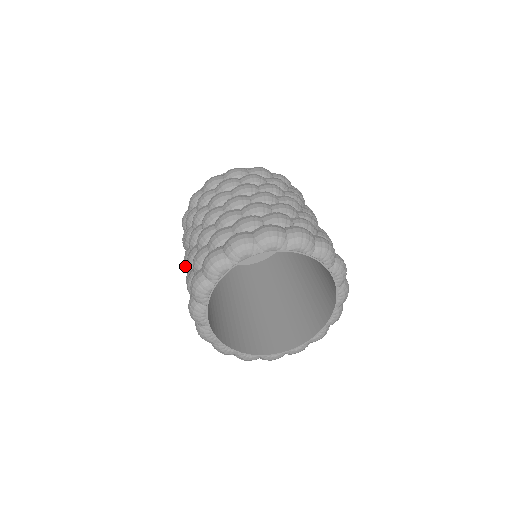
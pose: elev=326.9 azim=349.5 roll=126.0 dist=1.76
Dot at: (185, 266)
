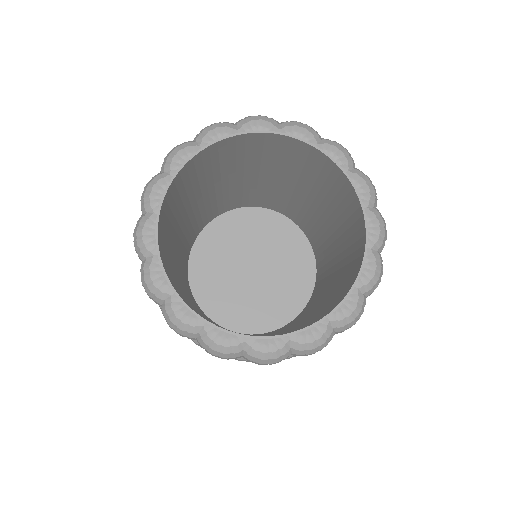
Dot at: occluded
